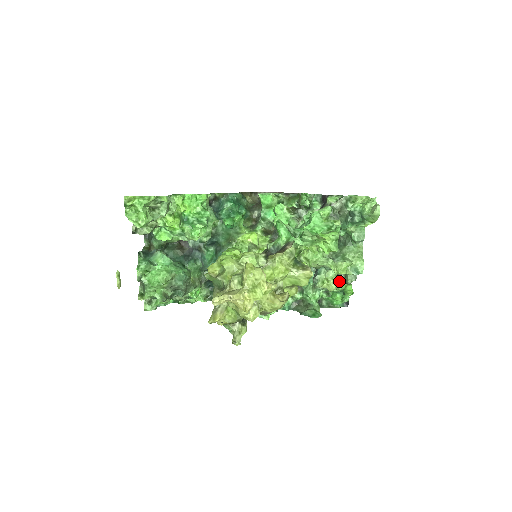
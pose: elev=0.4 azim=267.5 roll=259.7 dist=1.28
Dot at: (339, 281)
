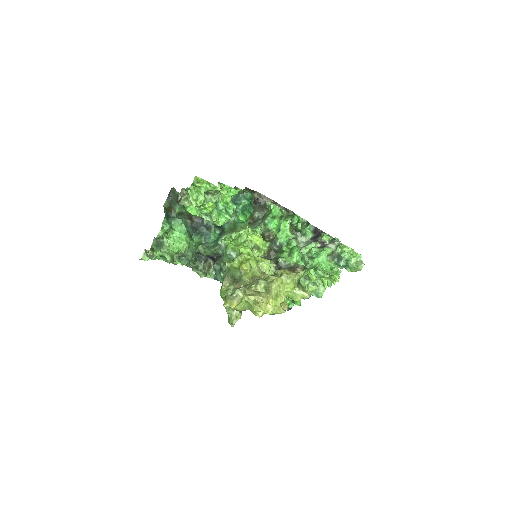
Dot at: occluded
